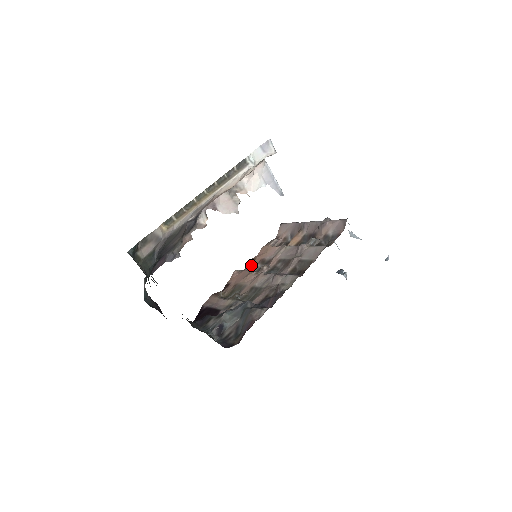
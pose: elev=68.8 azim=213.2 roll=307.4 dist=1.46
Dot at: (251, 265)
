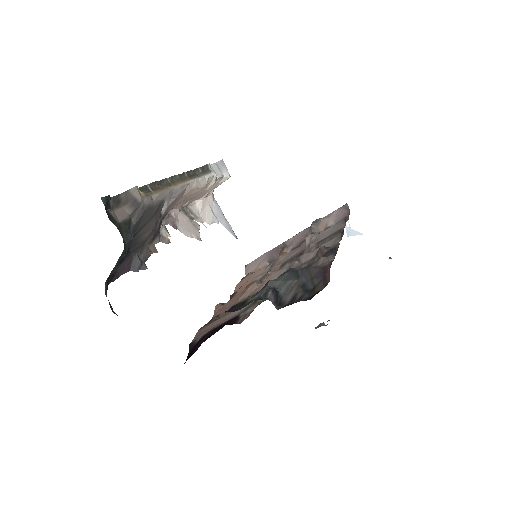
Dot at: occluded
